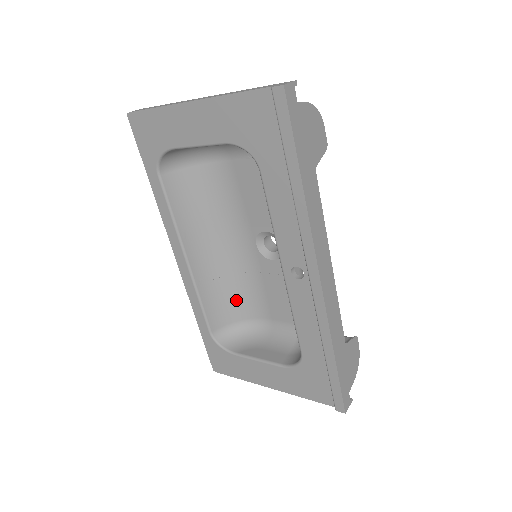
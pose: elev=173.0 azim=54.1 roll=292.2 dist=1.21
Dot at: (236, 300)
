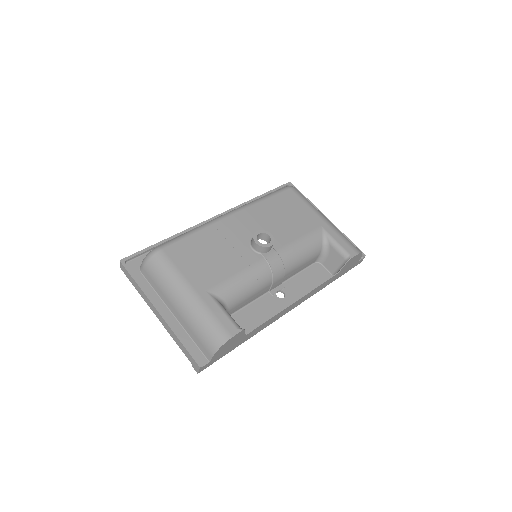
Dot at: occluded
